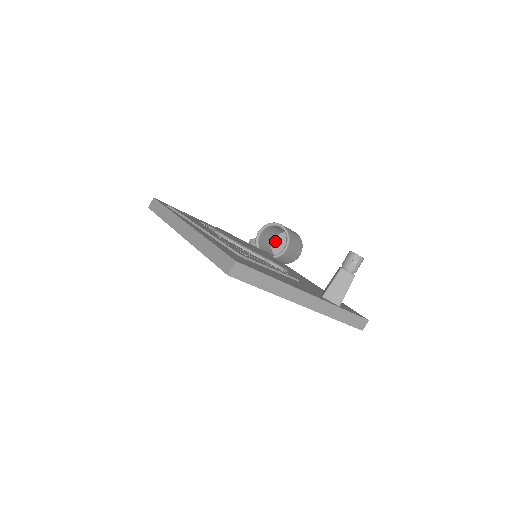
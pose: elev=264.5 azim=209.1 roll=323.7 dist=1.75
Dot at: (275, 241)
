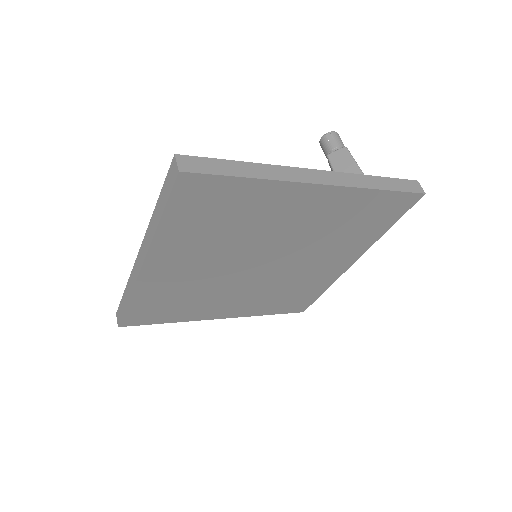
Dot at: occluded
